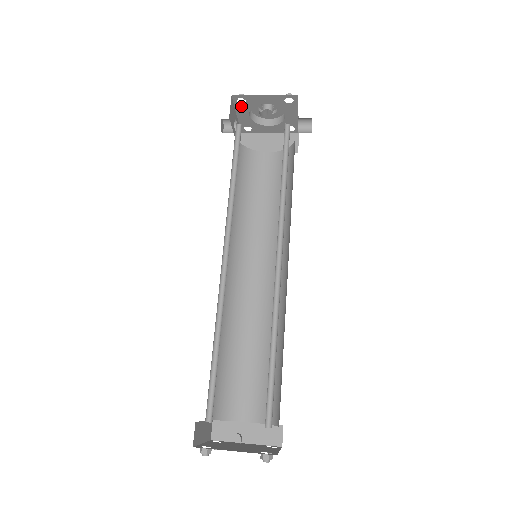
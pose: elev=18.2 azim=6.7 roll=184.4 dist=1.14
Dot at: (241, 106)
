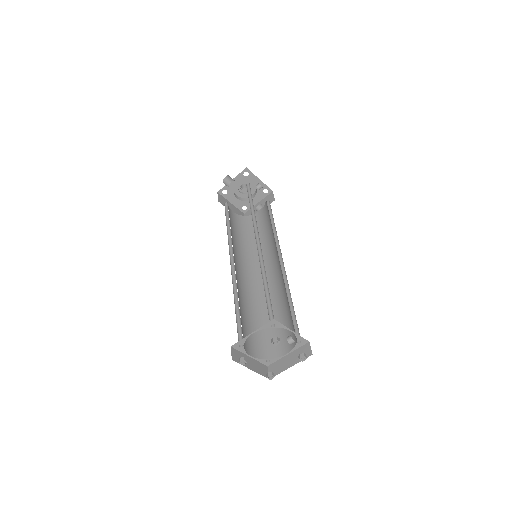
Dot at: (241, 177)
